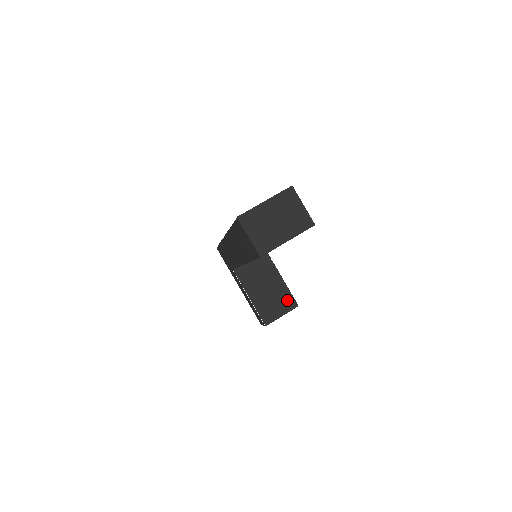
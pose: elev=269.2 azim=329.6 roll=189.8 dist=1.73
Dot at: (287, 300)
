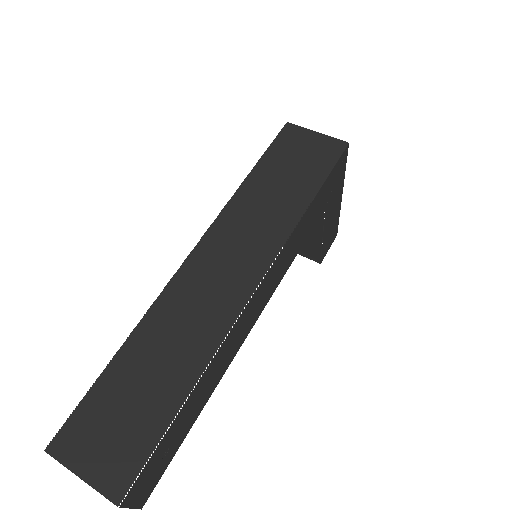
Dot at: (312, 252)
